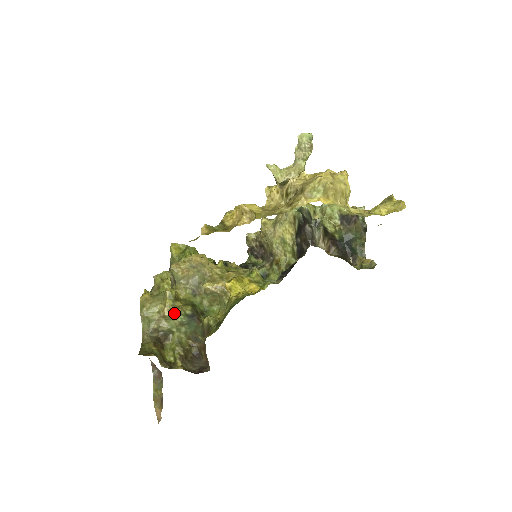
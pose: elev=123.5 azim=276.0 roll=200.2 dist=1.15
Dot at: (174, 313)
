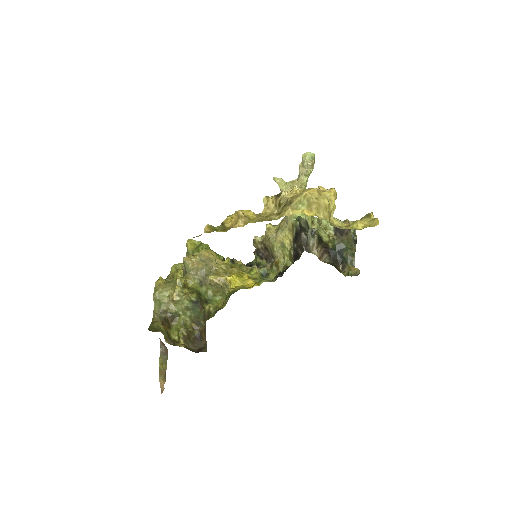
Dot at: (181, 298)
